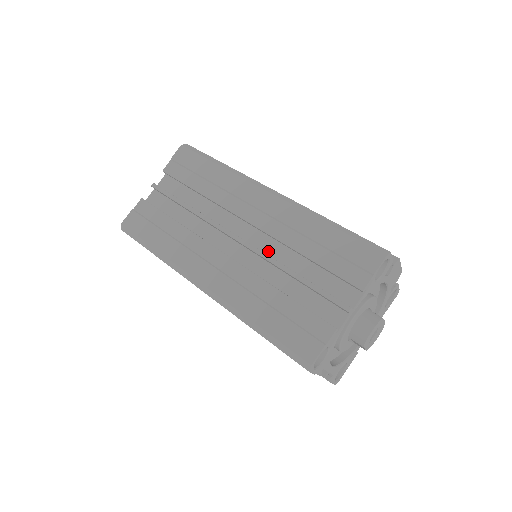
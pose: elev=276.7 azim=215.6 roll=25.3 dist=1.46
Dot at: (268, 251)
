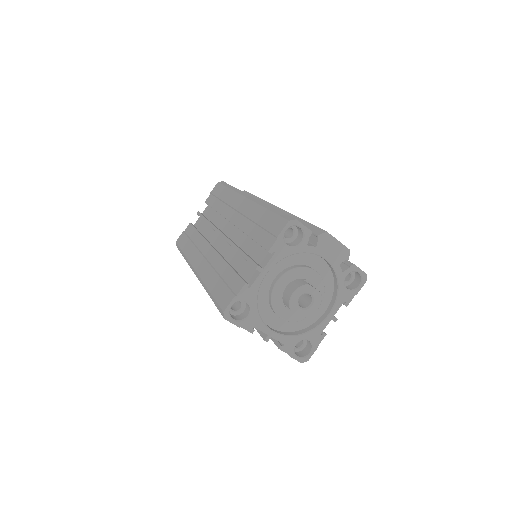
Dot at: (236, 240)
